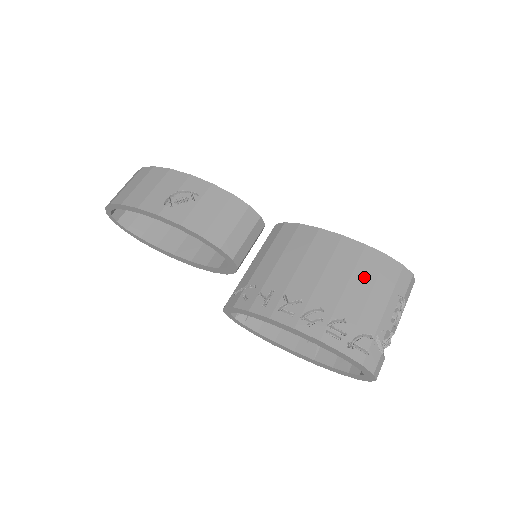
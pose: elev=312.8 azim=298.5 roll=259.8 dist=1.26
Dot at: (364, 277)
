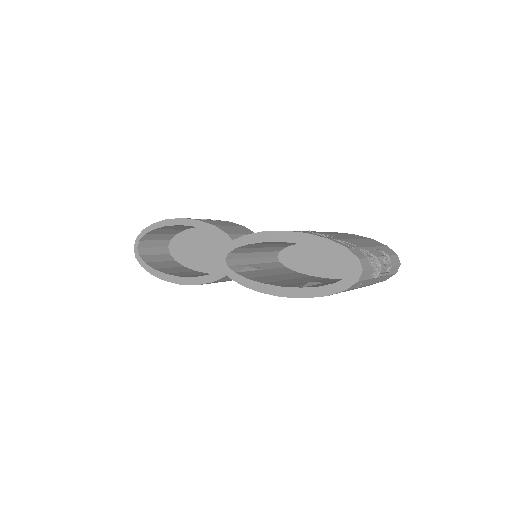
Dot at: (351, 236)
